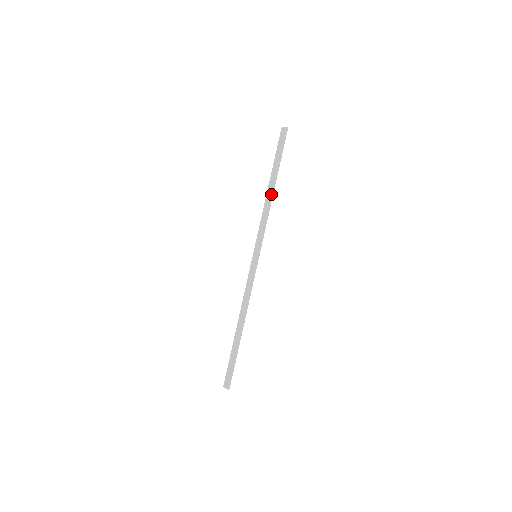
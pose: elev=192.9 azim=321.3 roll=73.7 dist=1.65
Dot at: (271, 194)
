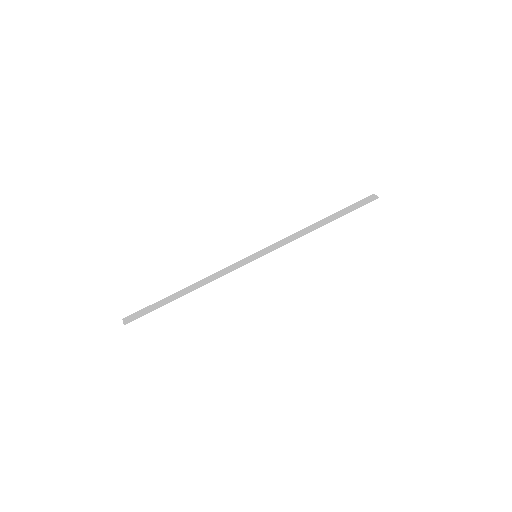
Dot at: (316, 227)
